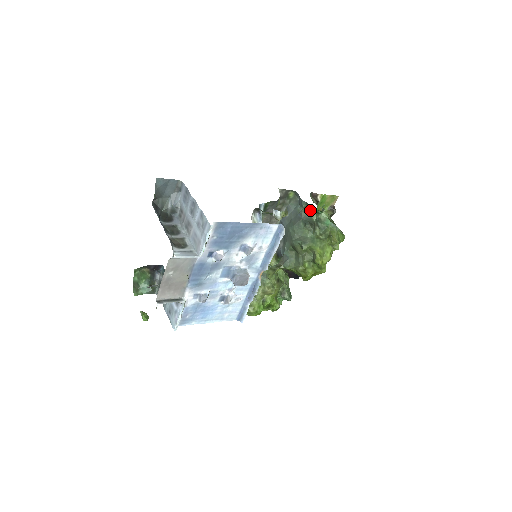
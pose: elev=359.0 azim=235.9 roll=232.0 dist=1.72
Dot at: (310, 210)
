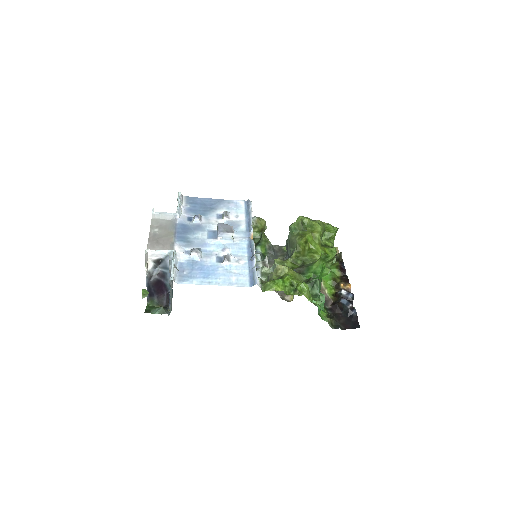
Dot at: occluded
